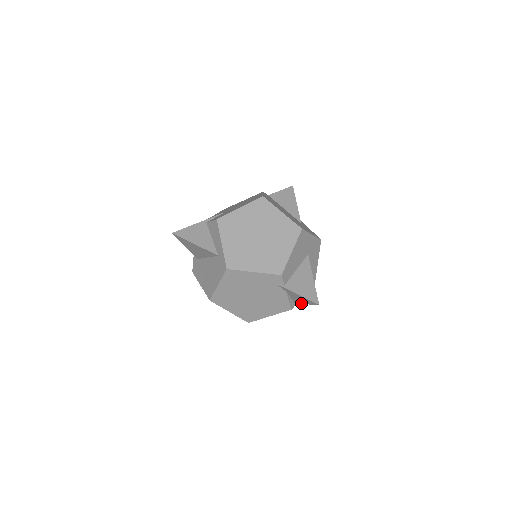
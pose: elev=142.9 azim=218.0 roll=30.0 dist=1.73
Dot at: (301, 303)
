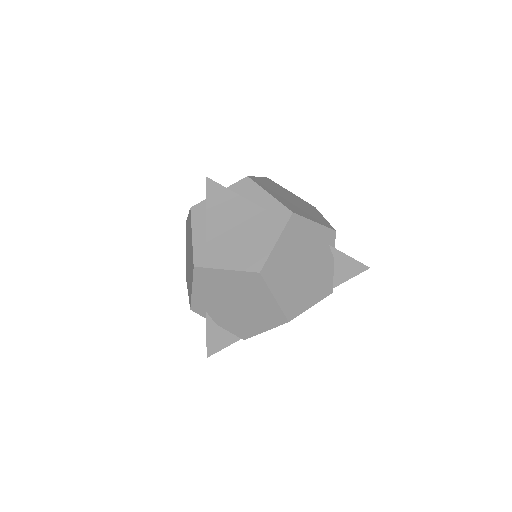
Dot at: (341, 281)
